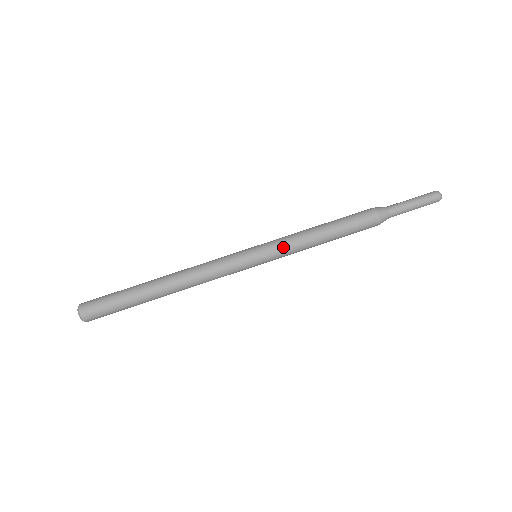
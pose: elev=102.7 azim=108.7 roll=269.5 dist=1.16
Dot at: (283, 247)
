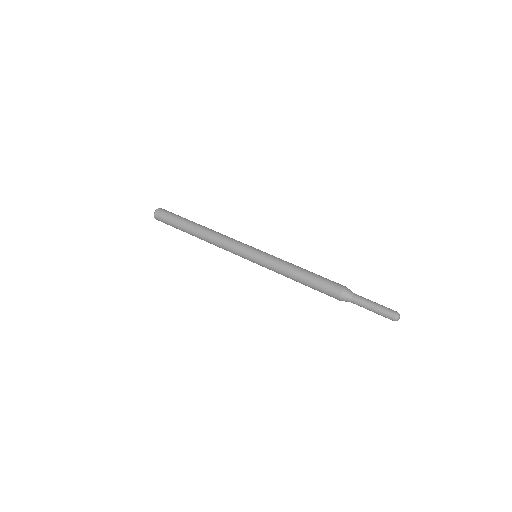
Dot at: (273, 258)
